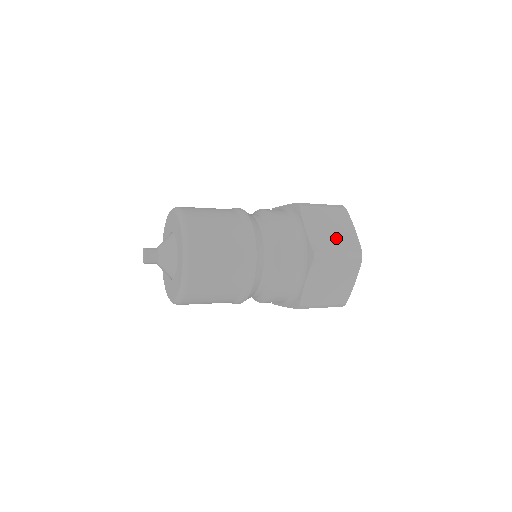
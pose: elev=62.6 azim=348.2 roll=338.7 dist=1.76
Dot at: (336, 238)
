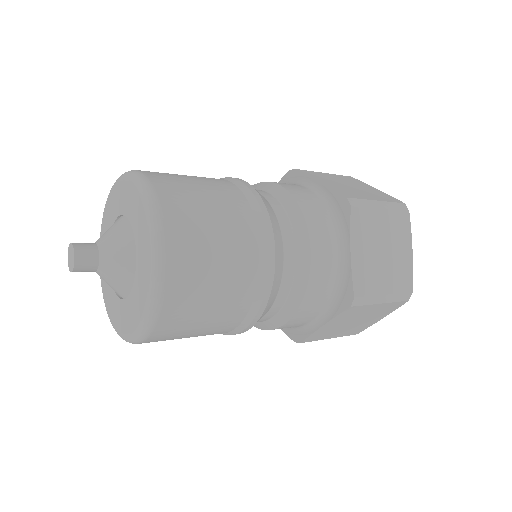
Dot at: (387, 269)
